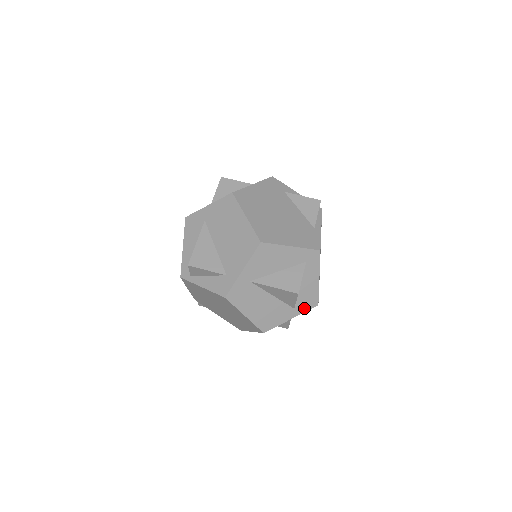
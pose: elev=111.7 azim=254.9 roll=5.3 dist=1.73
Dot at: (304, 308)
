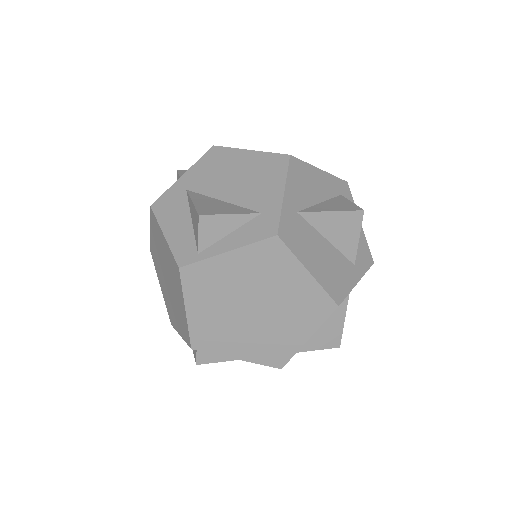
Dot at: (363, 266)
